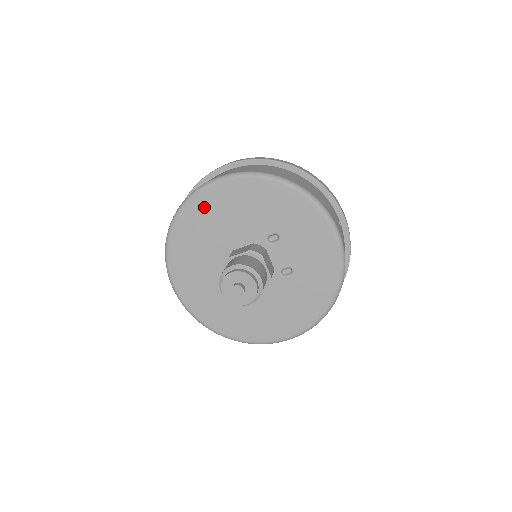
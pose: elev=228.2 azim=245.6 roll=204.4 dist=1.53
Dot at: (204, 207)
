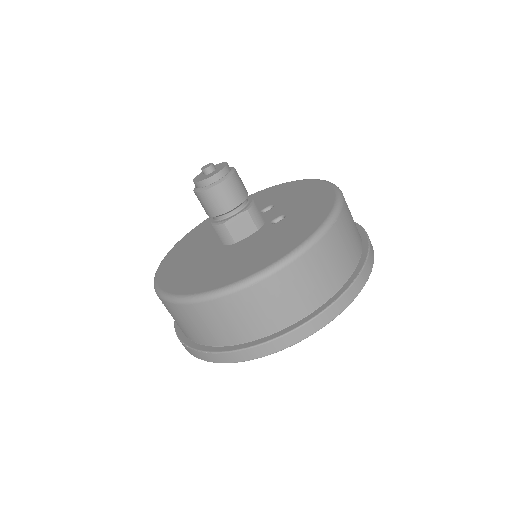
Dot at: occluded
